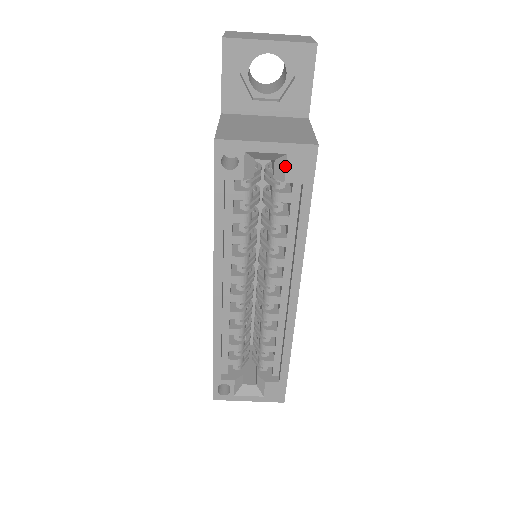
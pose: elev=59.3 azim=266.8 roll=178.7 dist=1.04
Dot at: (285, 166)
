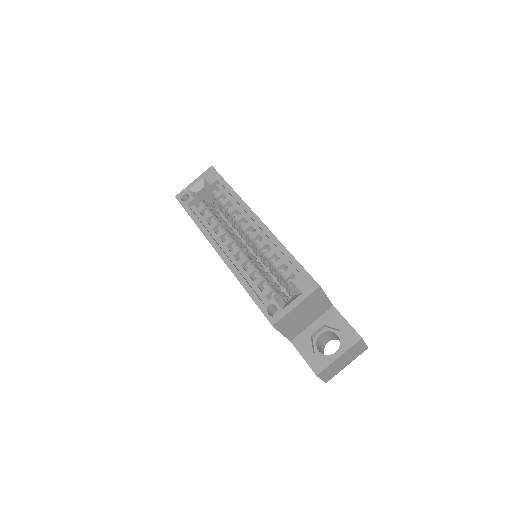
Dot at: (206, 181)
